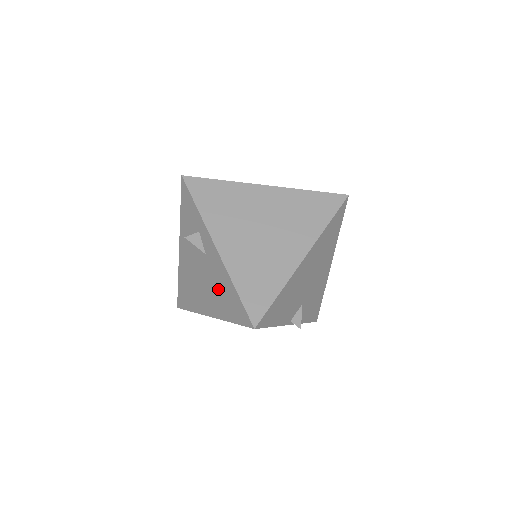
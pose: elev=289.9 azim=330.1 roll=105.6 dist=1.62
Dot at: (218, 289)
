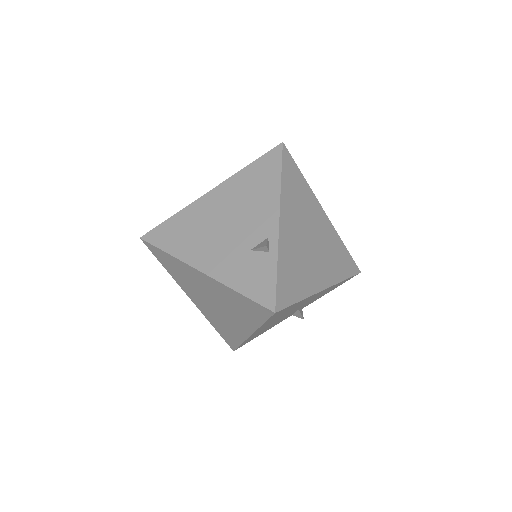
Dot at: occluded
